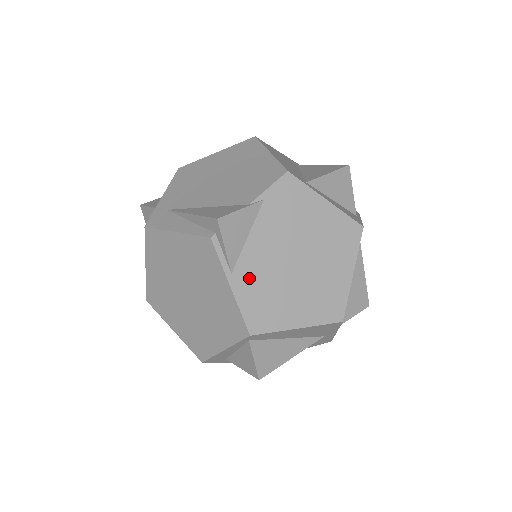
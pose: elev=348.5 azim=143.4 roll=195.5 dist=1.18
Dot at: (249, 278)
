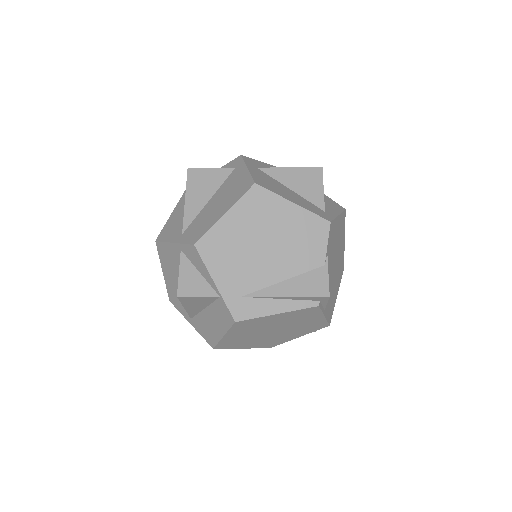
Dot at: occluded
